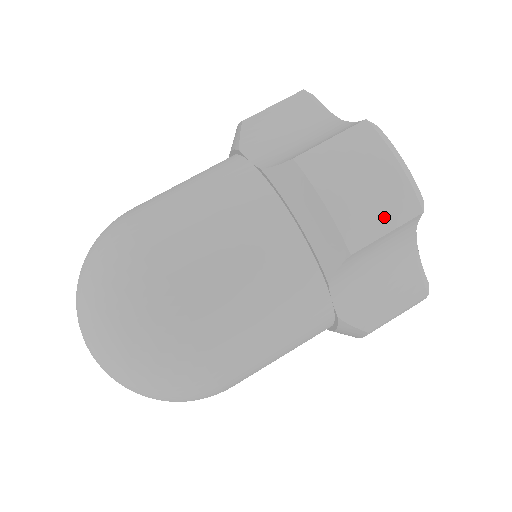
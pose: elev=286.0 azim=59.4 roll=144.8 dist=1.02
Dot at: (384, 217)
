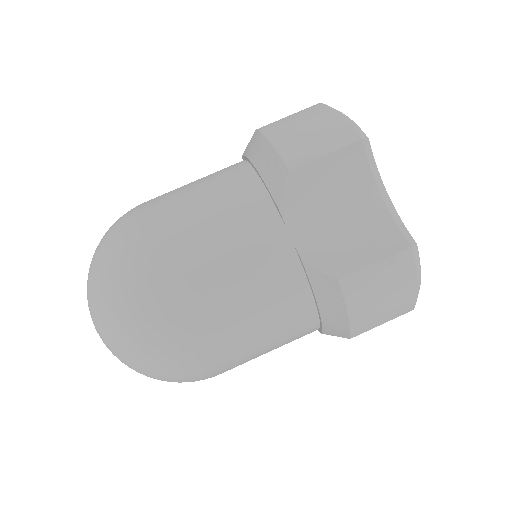
Dot at: (386, 318)
